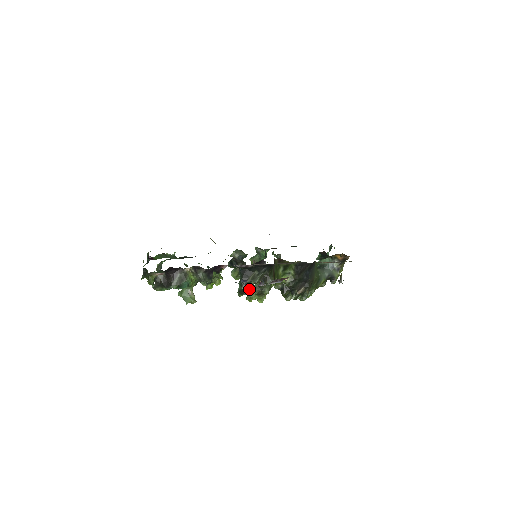
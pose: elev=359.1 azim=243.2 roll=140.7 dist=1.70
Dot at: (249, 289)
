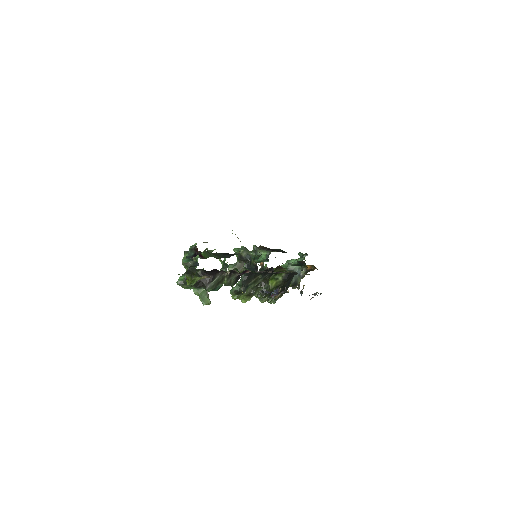
Dot at: occluded
